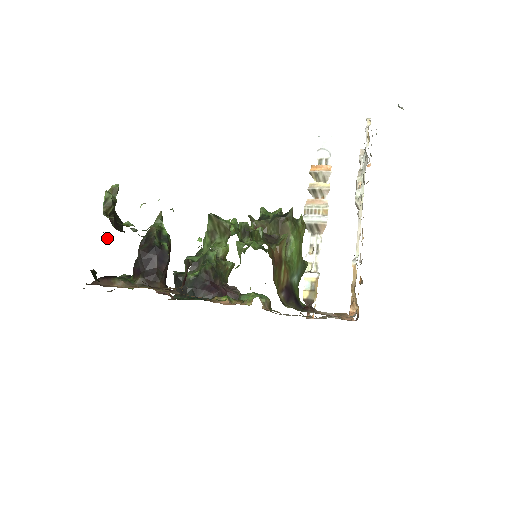
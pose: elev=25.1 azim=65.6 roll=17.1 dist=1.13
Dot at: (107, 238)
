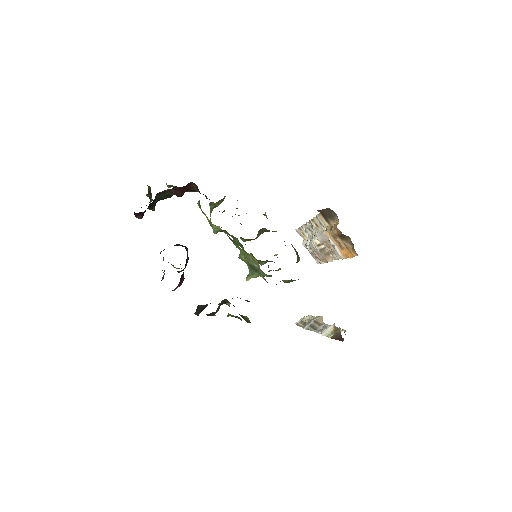
Dot at: occluded
